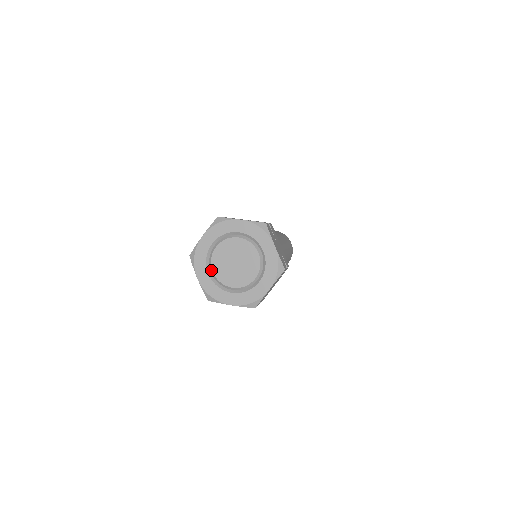
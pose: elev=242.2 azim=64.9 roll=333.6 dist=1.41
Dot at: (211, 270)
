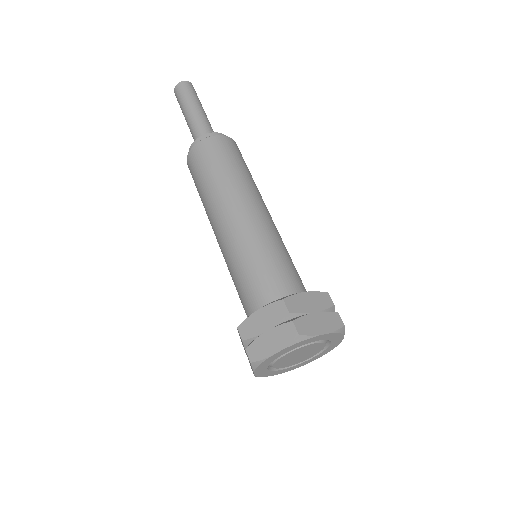
Dot at: (283, 367)
